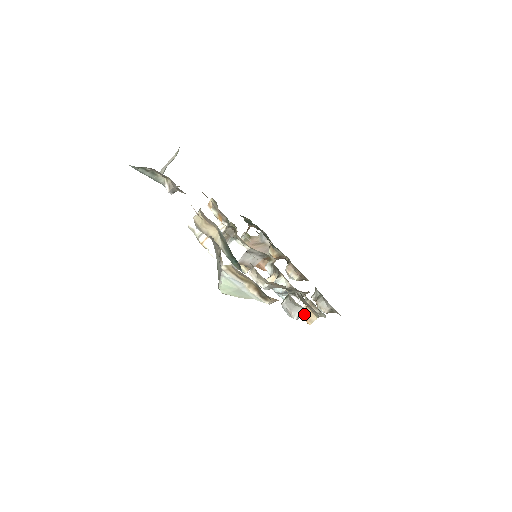
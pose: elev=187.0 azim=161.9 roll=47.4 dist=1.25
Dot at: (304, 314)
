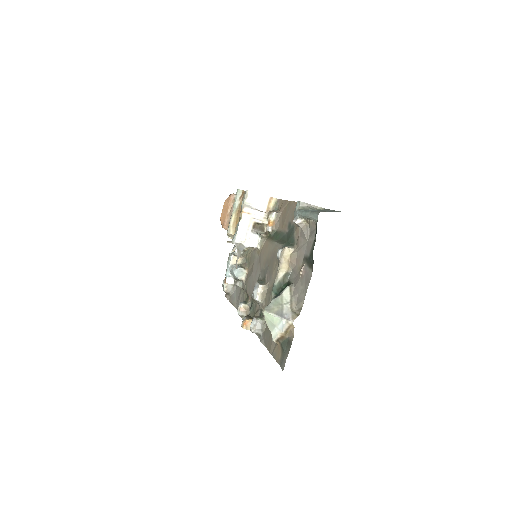
Dot at: (248, 321)
